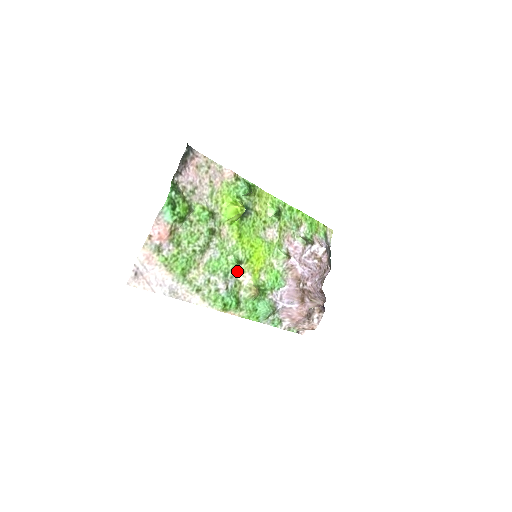
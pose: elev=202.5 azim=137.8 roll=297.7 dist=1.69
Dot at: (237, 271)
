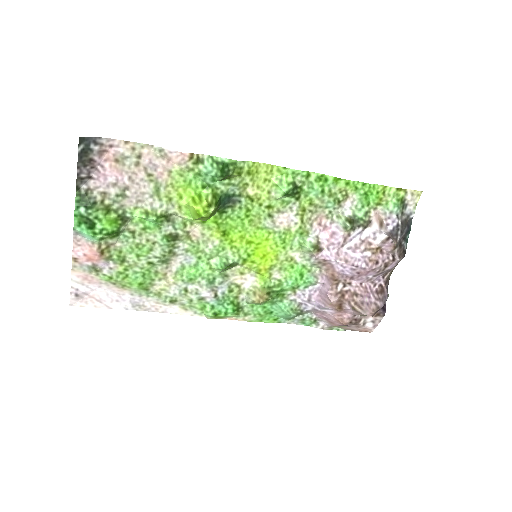
Dot at: (230, 274)
